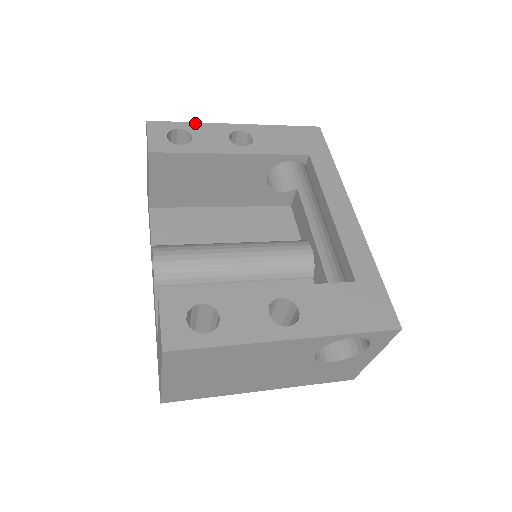
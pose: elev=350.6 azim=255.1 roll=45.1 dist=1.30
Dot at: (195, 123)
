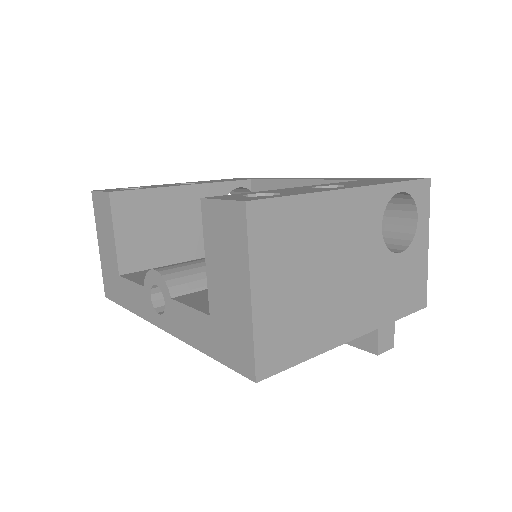
Dot at: occluded
